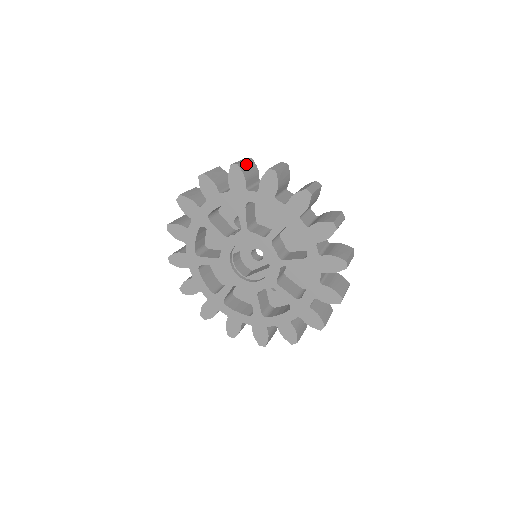
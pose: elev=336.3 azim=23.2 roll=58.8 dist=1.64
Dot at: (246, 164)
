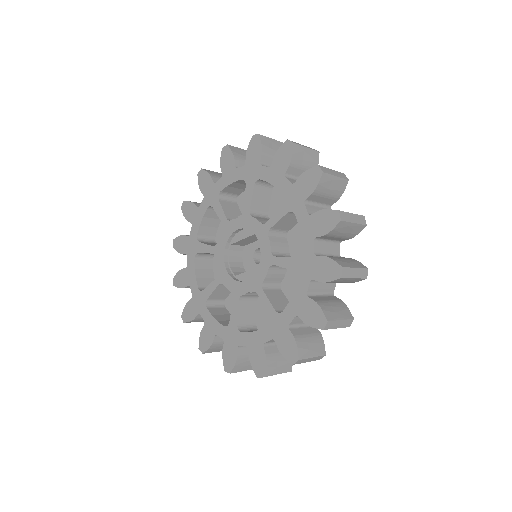
Dot at: (272, 142)
